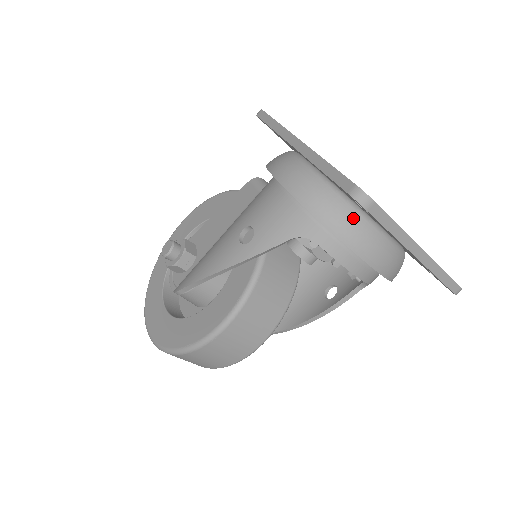
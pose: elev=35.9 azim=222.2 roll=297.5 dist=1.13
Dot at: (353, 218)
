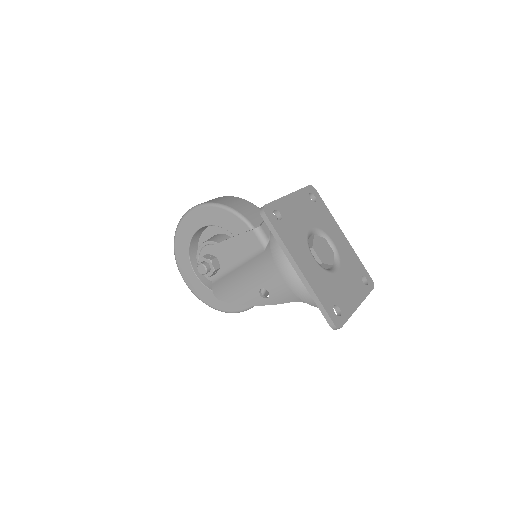
Dot at: occluded
